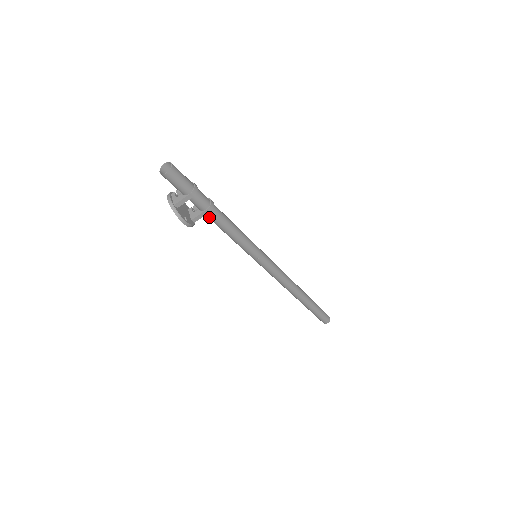
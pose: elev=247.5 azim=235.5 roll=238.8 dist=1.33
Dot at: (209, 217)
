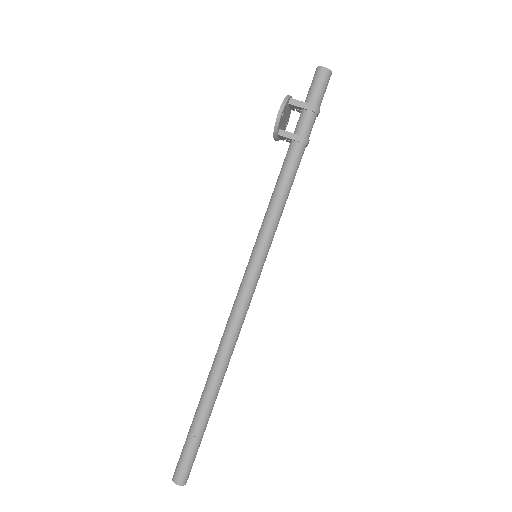
Dot at: (290, 149)
